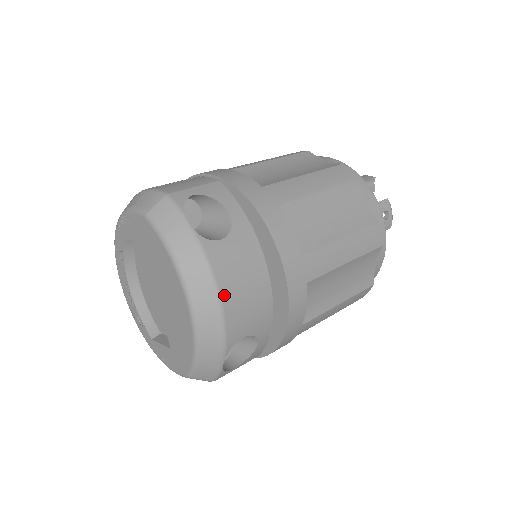
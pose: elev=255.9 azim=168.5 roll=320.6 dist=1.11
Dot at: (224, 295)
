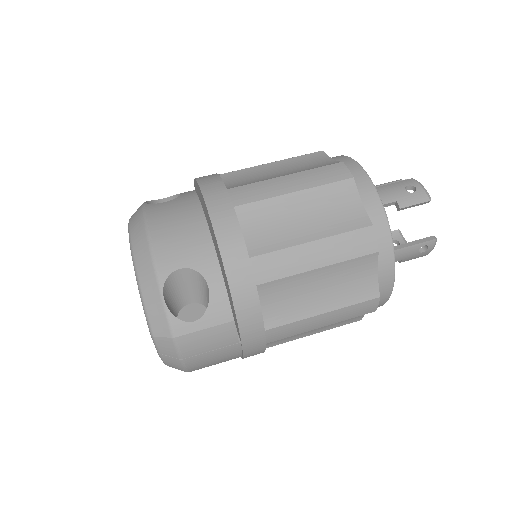
Dot at: (153, 229)
